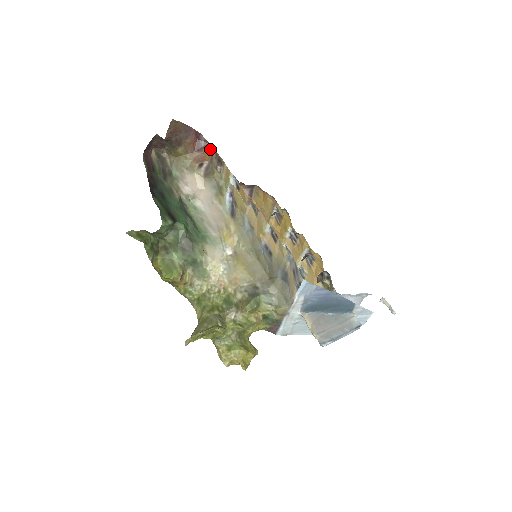
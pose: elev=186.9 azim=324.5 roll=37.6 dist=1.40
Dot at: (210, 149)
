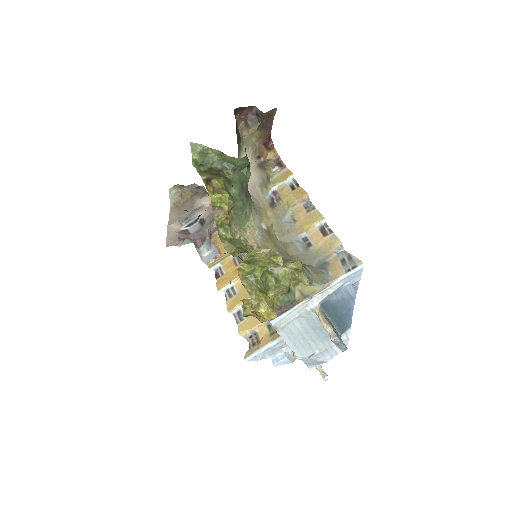
Dot at: (274, 152)
